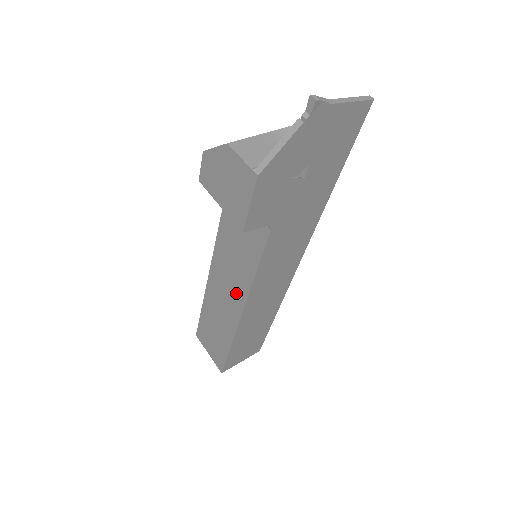
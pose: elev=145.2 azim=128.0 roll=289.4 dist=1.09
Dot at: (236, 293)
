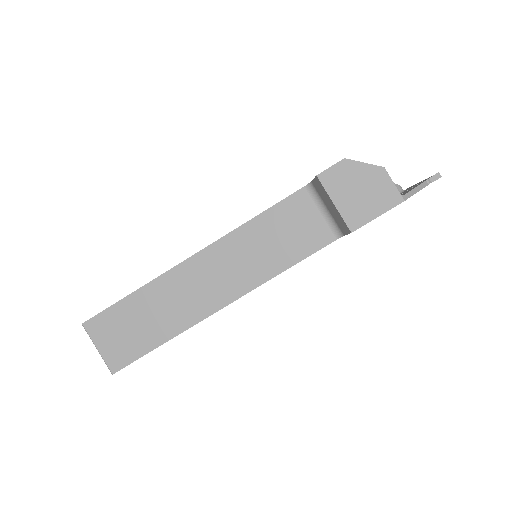
Dot at: (234, 283)
